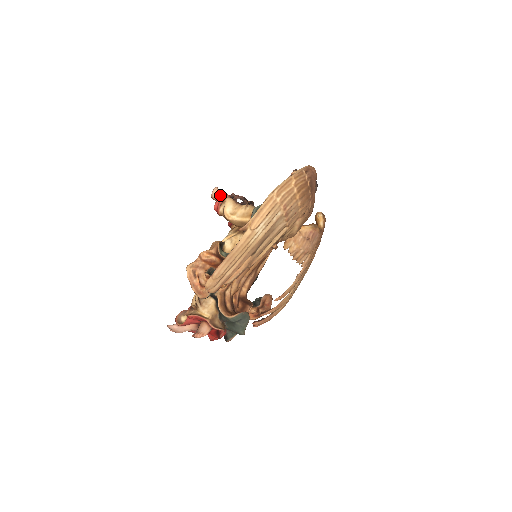
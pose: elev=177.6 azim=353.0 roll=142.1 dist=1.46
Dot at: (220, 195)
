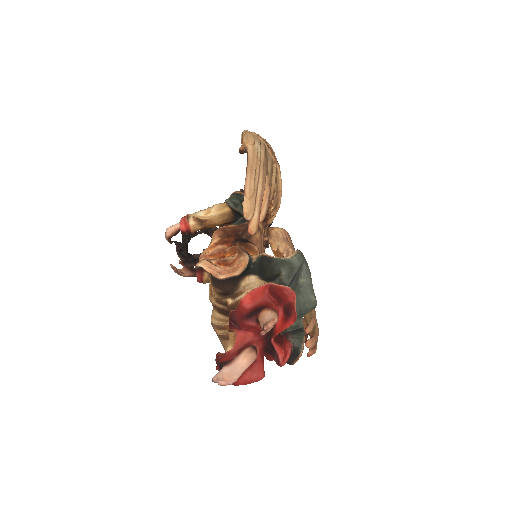
Dot at: (178, 223)
